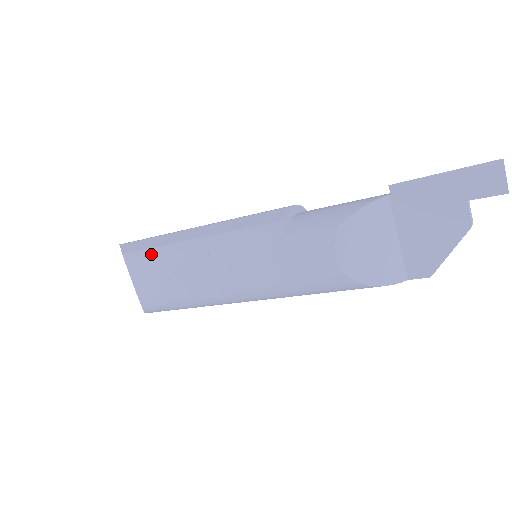
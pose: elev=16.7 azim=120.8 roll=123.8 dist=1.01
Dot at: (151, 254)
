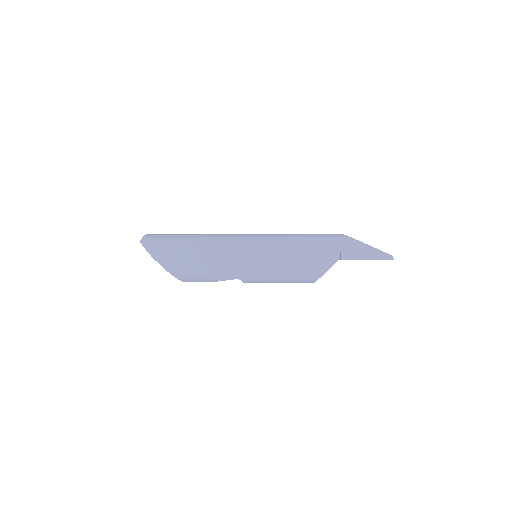
Dot at: (196, 277)
